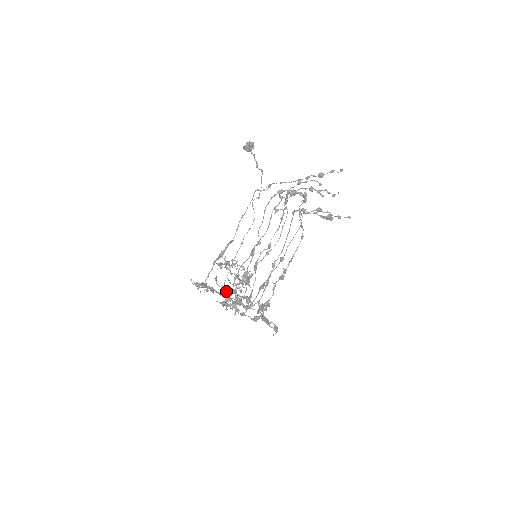
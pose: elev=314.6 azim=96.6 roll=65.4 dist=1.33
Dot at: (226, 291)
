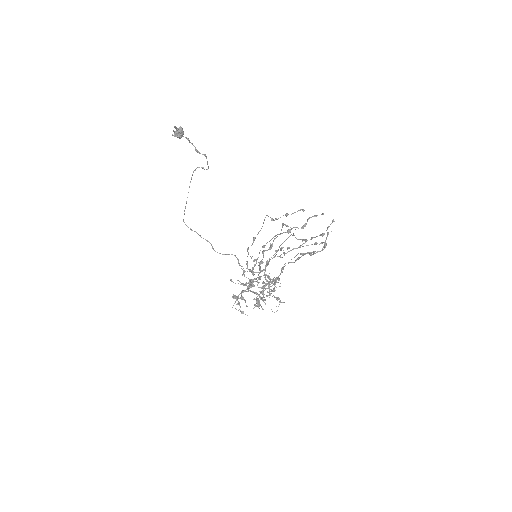
Dot at: (243, 285)
